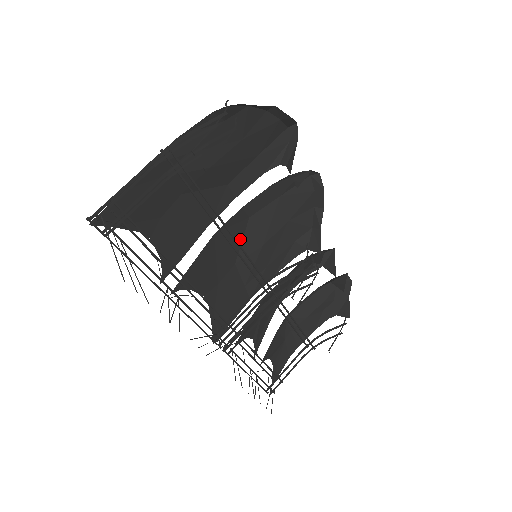
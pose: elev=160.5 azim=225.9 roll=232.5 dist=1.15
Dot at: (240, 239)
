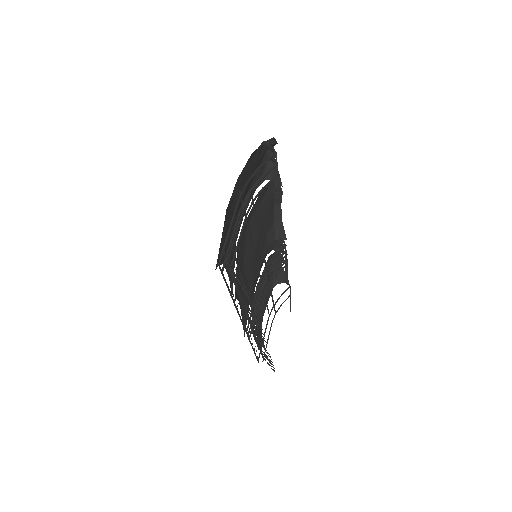
Dot at: (244, 246)
